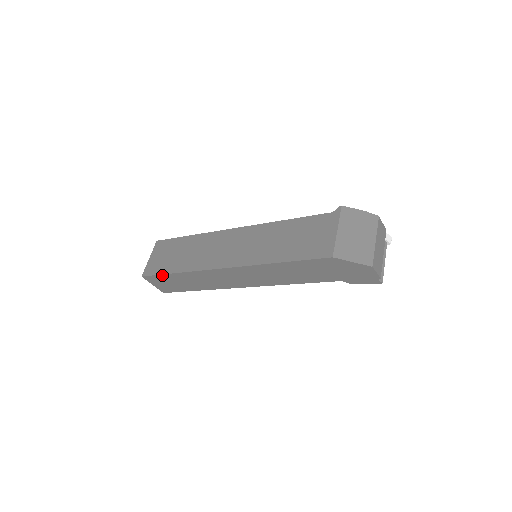
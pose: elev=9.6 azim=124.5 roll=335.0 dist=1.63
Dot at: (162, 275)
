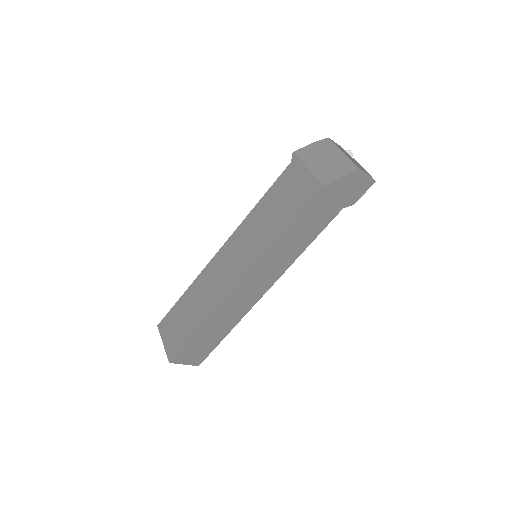
Dot at: (187, 343)
